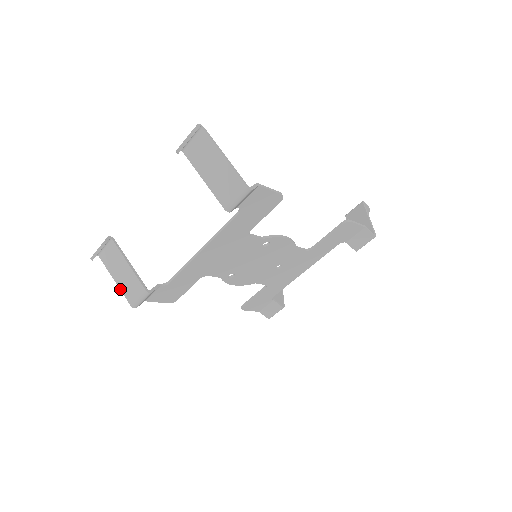
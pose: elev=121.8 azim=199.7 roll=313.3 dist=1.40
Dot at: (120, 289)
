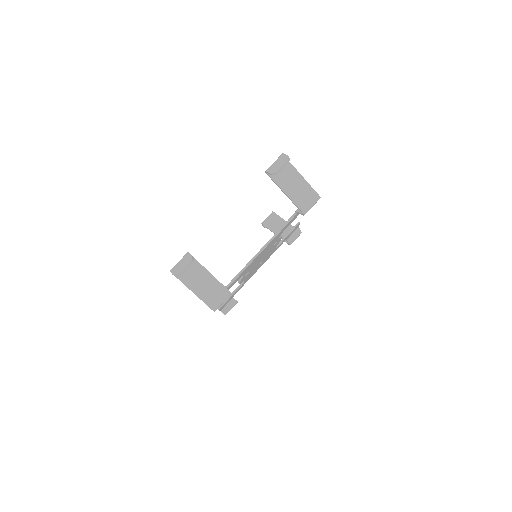
Dot at: (200, 298)
